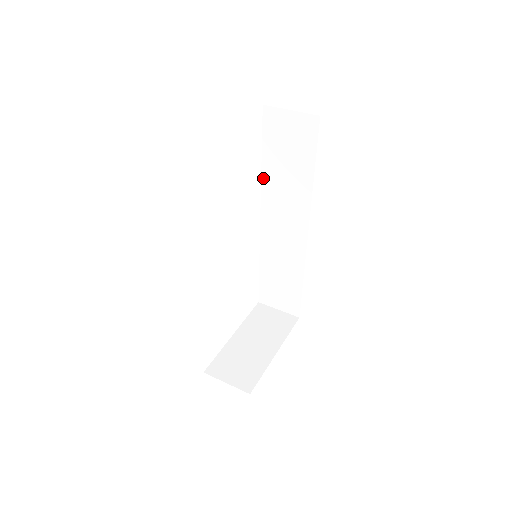
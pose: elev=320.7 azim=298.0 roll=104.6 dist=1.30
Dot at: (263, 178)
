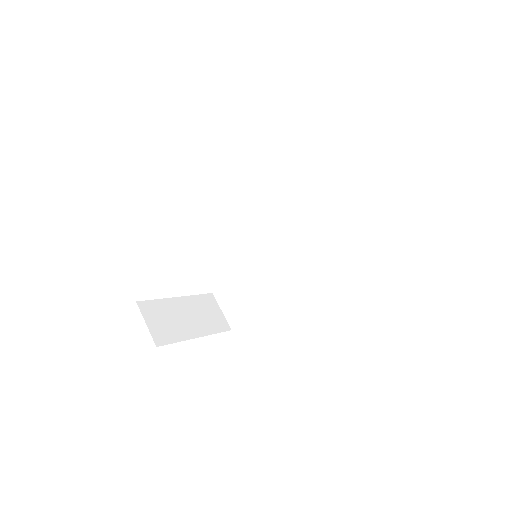
Dot at: (306, 211)
